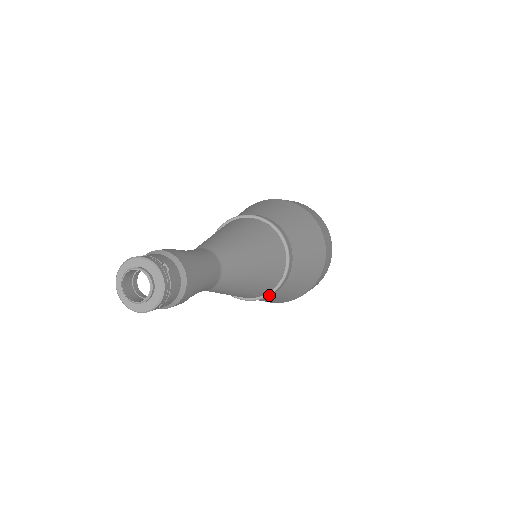
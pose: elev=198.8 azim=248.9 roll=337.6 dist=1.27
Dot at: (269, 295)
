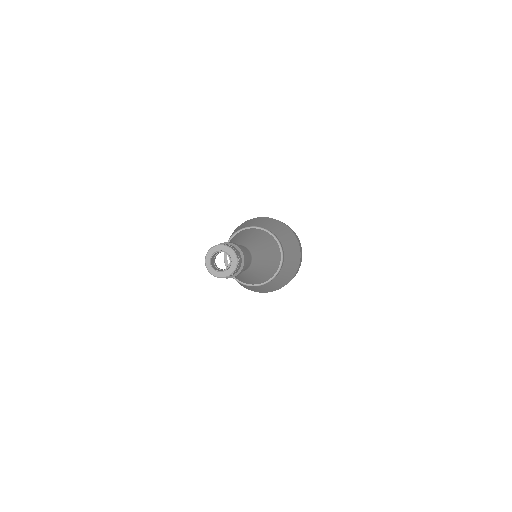
Dot at: (279, 271)
